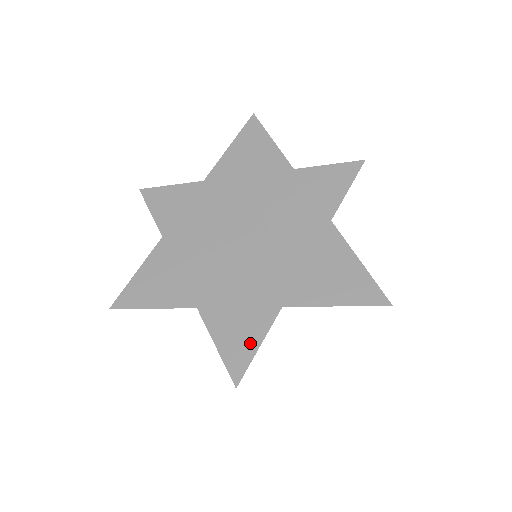
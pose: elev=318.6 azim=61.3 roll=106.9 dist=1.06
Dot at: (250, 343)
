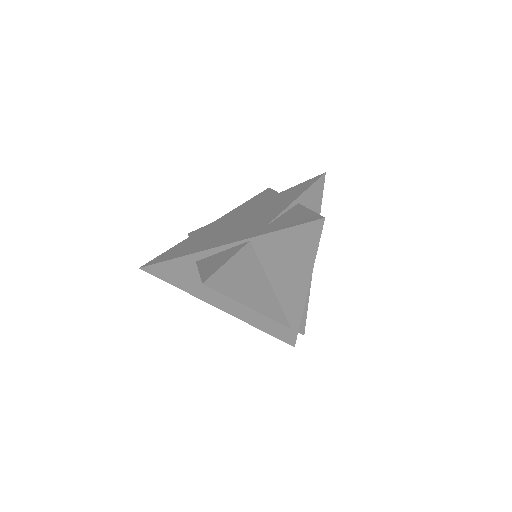
Dot at: (222, 262)
